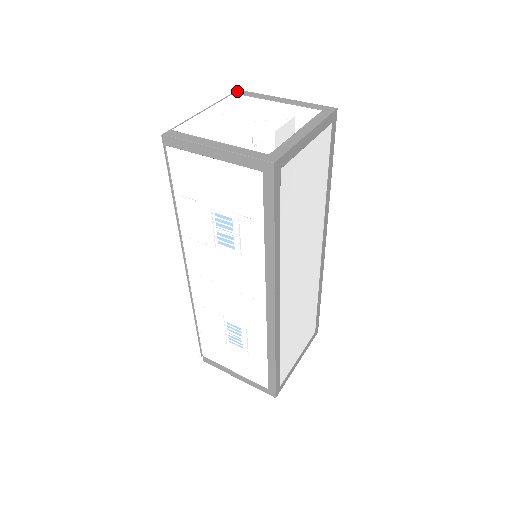
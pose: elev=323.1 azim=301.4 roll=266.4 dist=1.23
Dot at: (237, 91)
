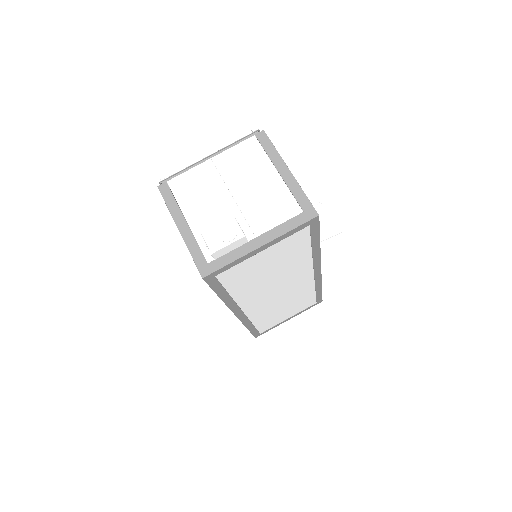
Dot at: (260, 132)
